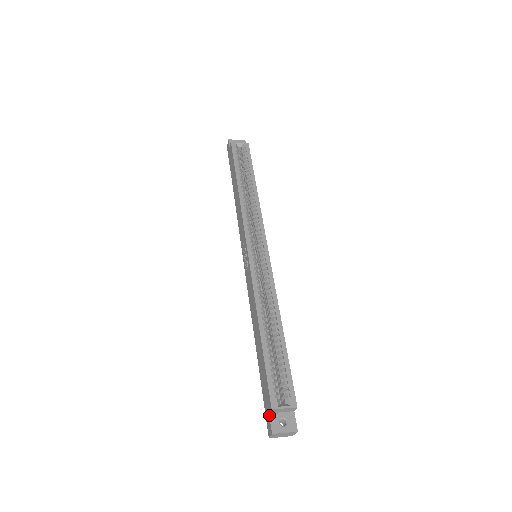
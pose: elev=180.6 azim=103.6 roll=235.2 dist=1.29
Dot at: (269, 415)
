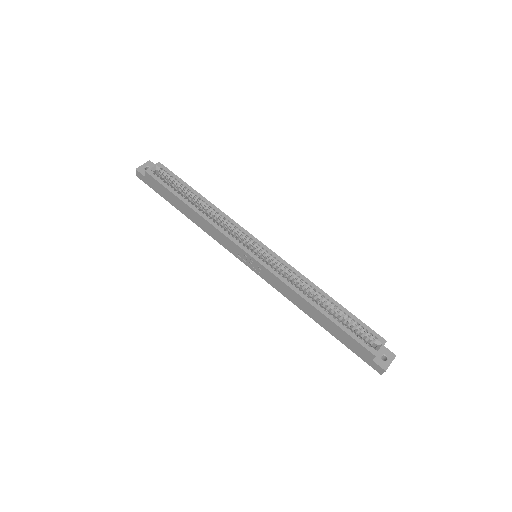
Dot at: (373, 361)
